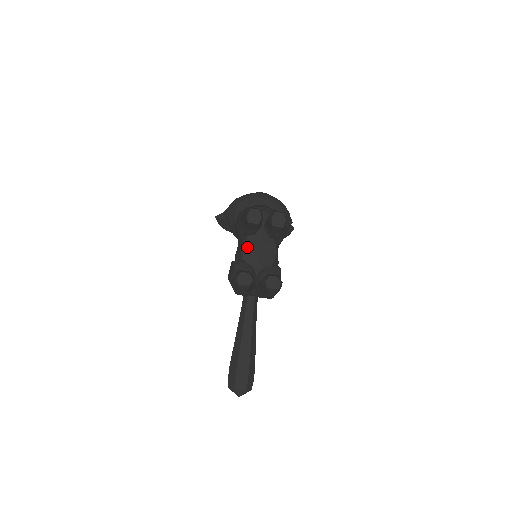
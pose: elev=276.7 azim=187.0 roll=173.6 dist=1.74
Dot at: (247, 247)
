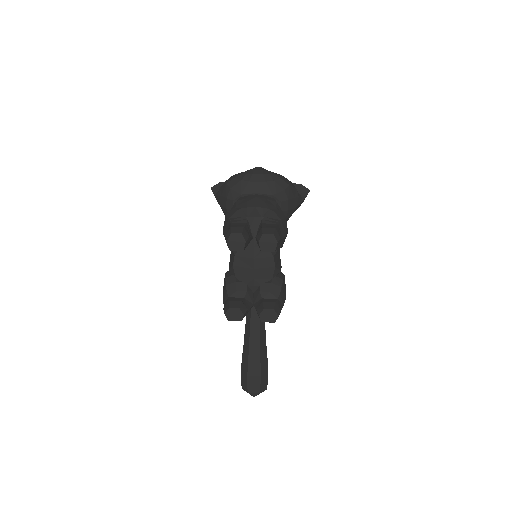
Dot at: (238, 263)
